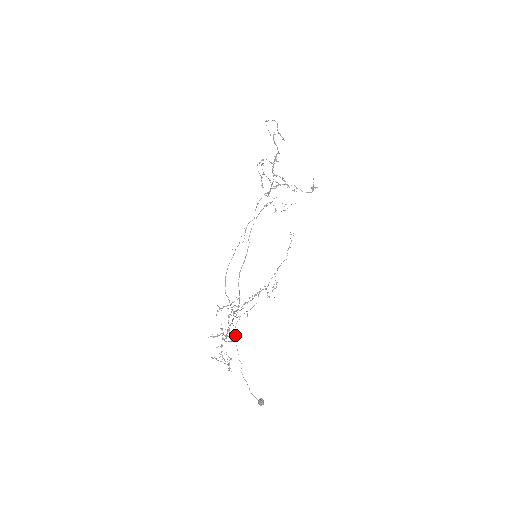
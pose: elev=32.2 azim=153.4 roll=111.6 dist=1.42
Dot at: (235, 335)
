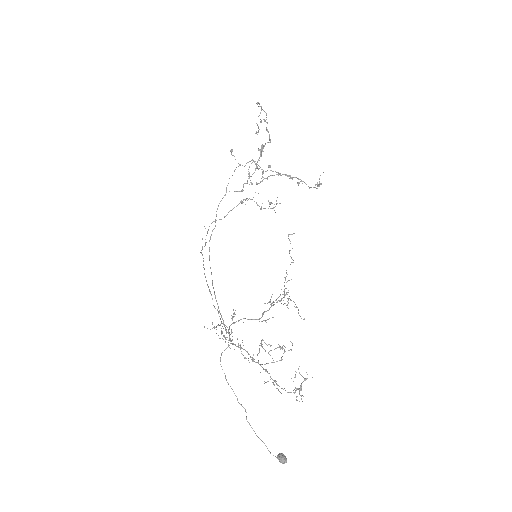
Dot at: occluded
